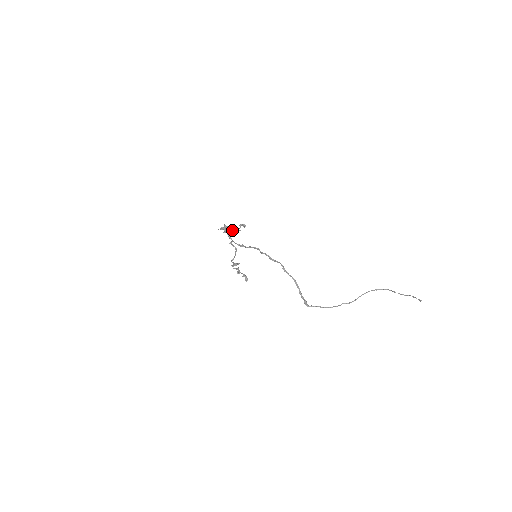
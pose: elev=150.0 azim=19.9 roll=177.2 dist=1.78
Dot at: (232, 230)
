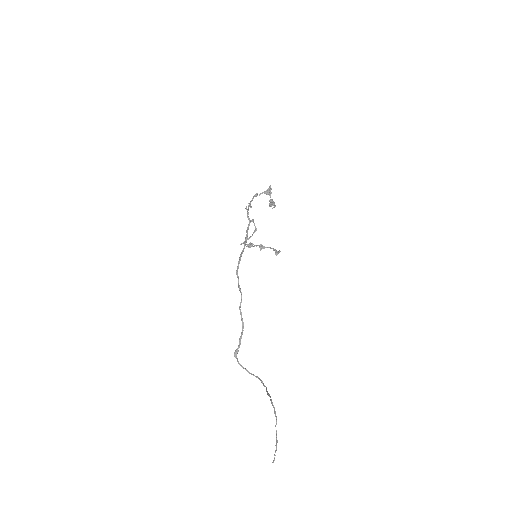
Dot at: (270, 199)
